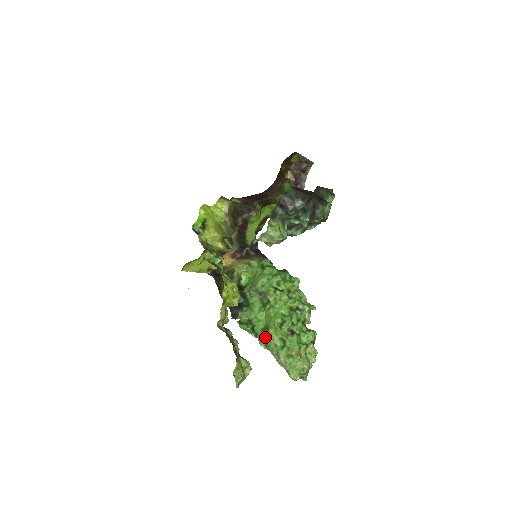
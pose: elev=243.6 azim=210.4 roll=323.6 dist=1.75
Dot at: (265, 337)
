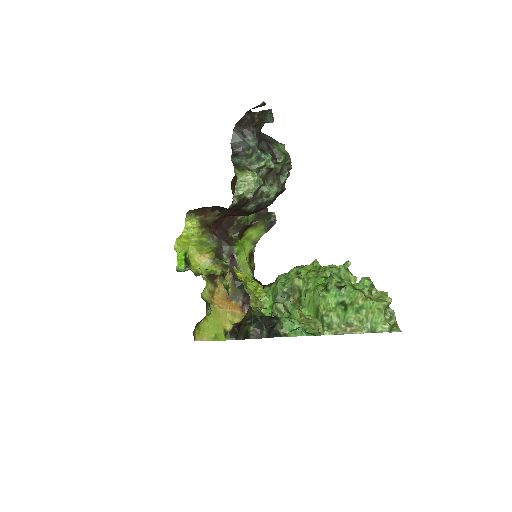
Dot at: (321, 321)
